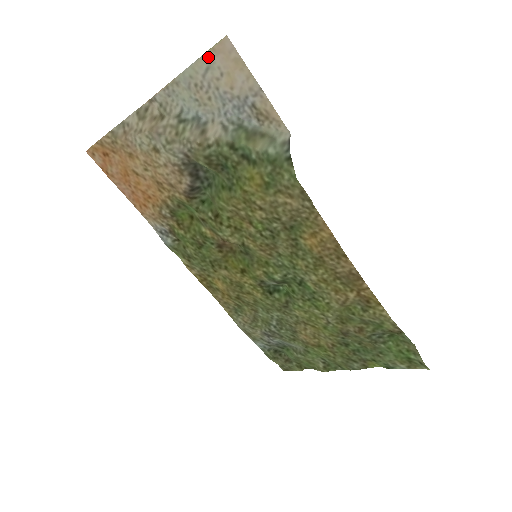
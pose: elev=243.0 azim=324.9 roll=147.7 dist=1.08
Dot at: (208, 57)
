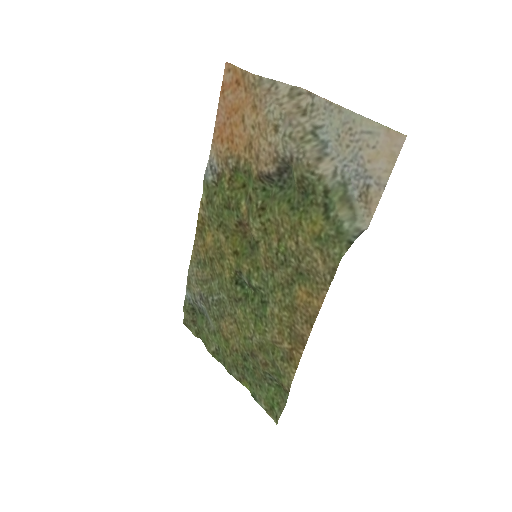
Dot at: (380, 128)
